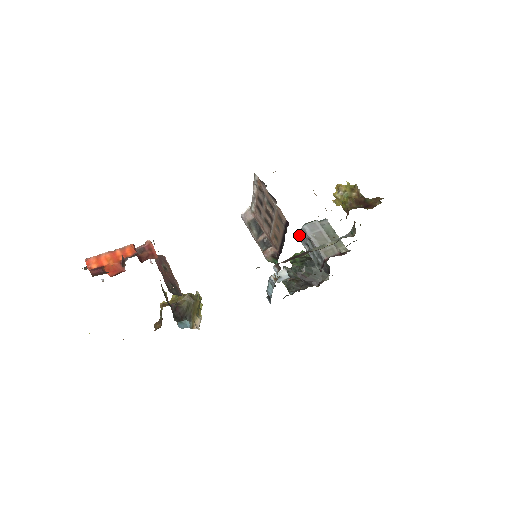
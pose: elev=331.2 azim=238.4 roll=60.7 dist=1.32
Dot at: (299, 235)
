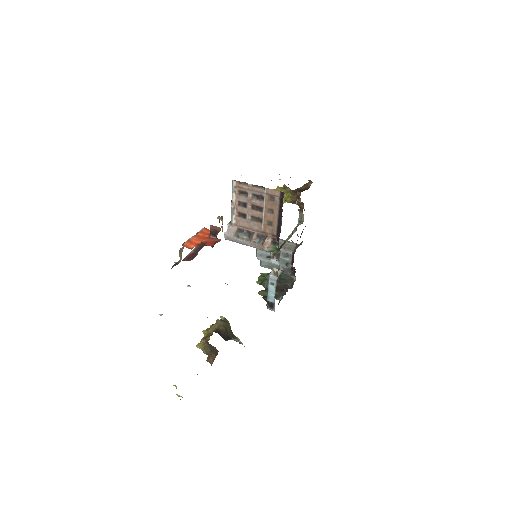
Dot at: (257, 254)
